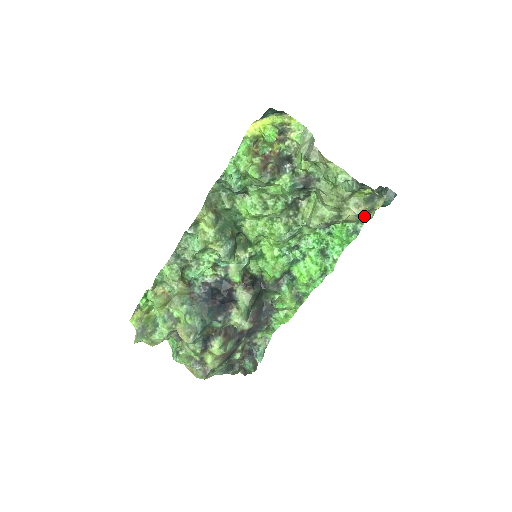
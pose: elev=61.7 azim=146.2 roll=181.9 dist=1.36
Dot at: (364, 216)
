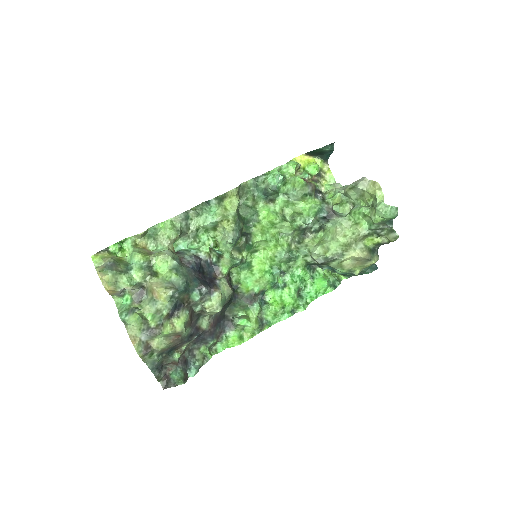
Dot at: (357, 267)
